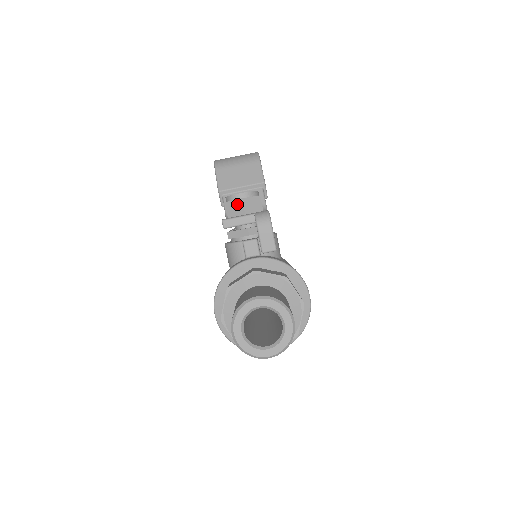
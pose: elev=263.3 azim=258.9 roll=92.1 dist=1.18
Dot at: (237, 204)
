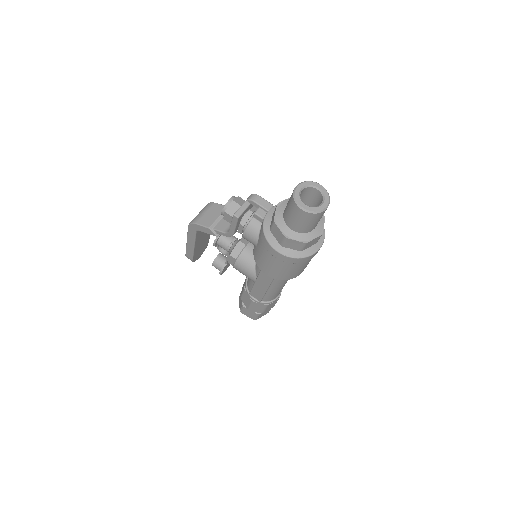
Dot at: (232, 205)
